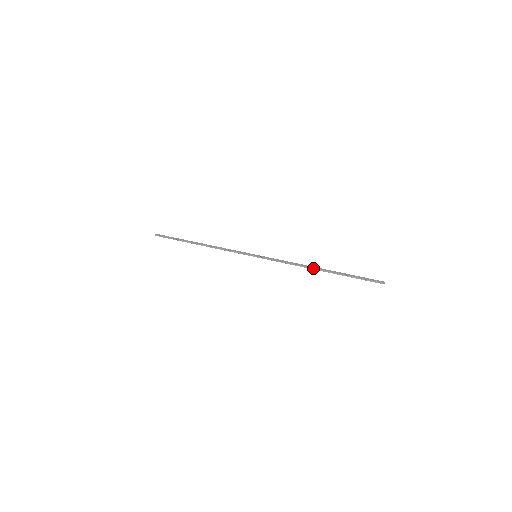
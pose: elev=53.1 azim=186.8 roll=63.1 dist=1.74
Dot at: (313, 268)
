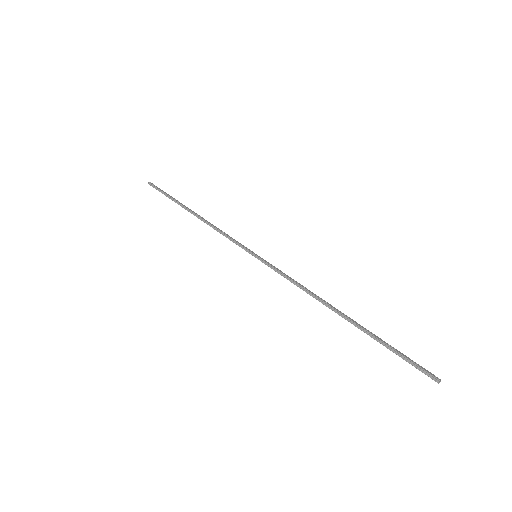
Dot at: (330, 306)
